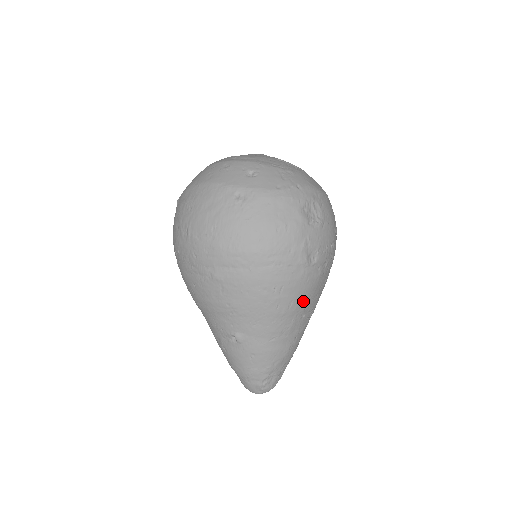
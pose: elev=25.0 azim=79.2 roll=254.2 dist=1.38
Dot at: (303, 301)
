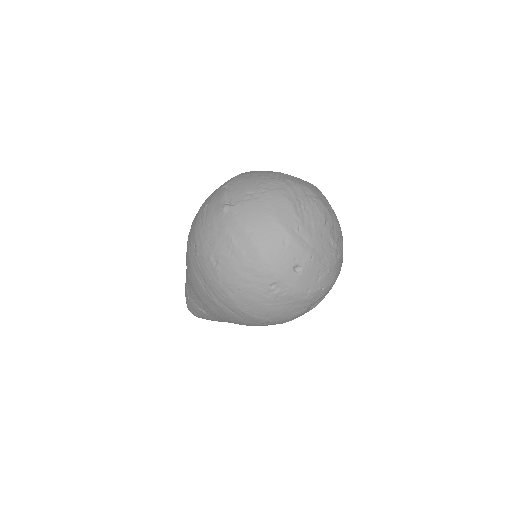
Dot at: occluded
